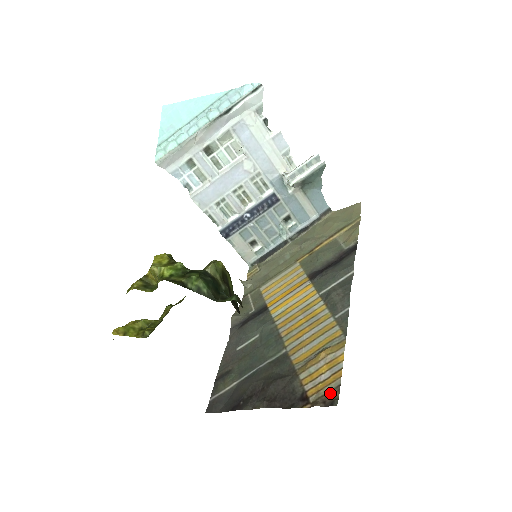
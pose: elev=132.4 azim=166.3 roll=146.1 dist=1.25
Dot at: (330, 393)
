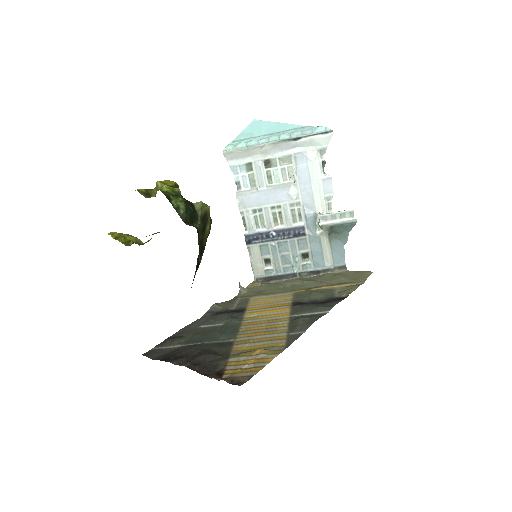
Dot at: (242, 377)
